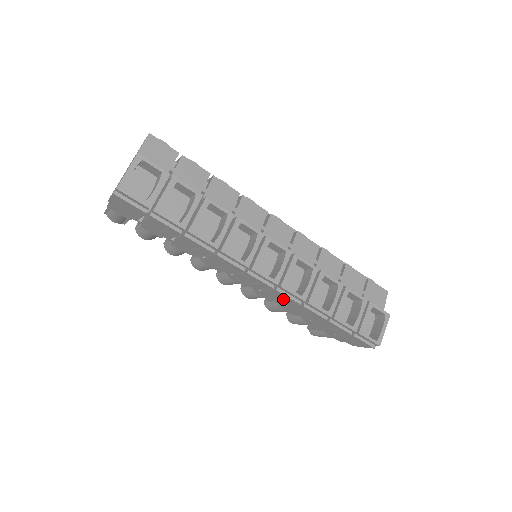
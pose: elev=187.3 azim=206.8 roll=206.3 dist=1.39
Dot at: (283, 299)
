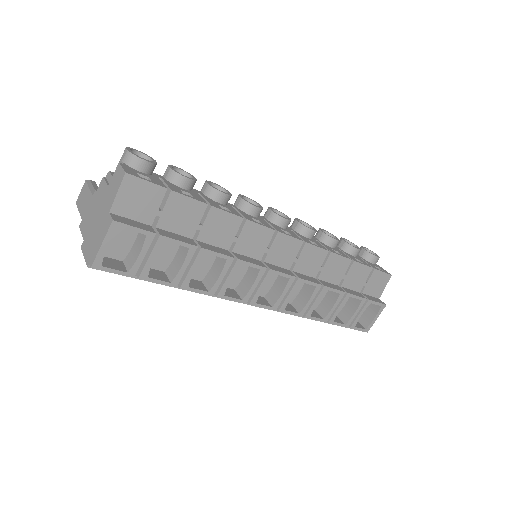
Dot at: occluded
